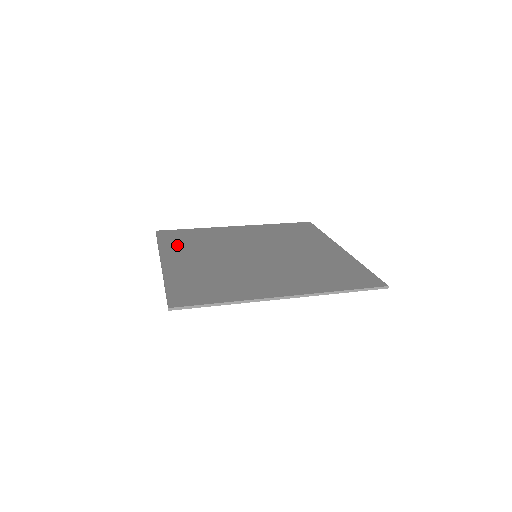
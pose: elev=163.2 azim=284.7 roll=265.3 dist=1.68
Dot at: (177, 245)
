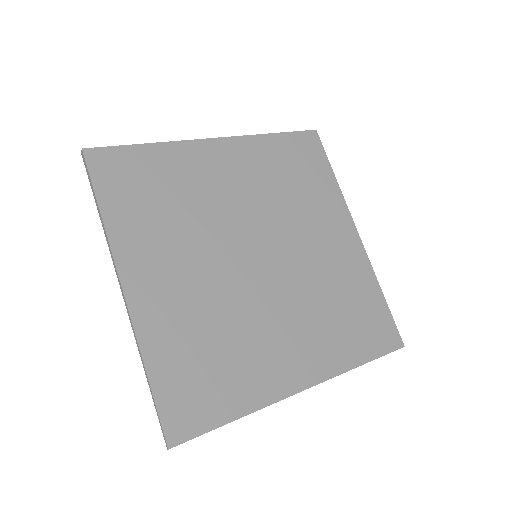
Dot at: (135, 219)
